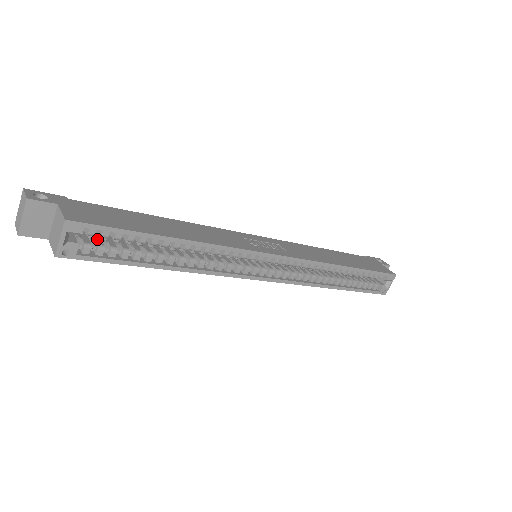
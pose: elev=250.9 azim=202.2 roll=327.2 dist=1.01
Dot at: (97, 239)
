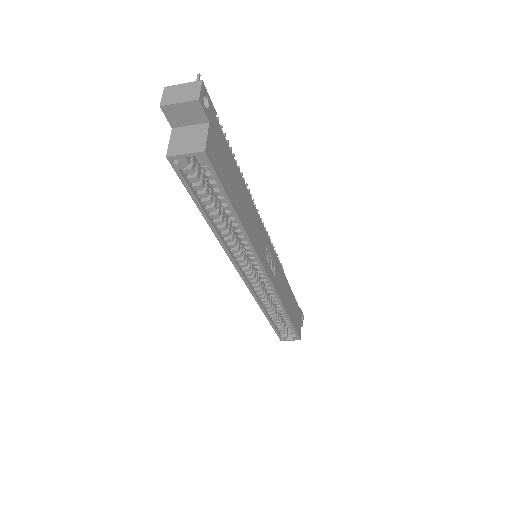
Dot at: (200, 167)
